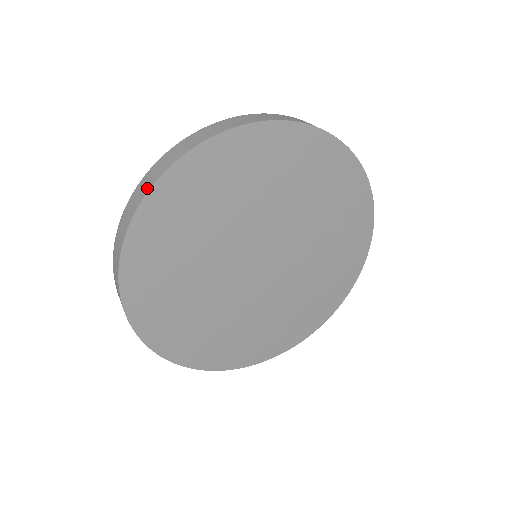
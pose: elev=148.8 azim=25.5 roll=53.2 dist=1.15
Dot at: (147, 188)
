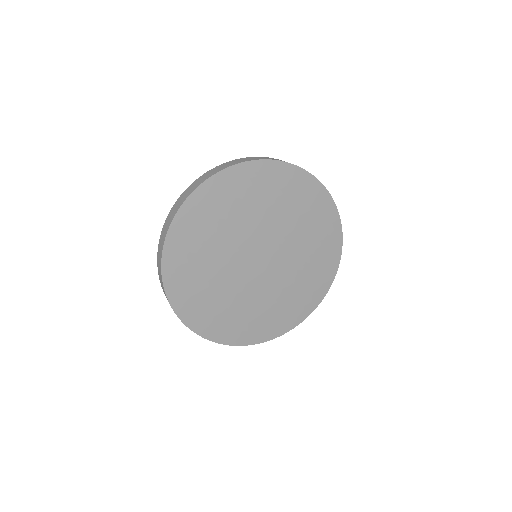
Dot at: (233, 164)
